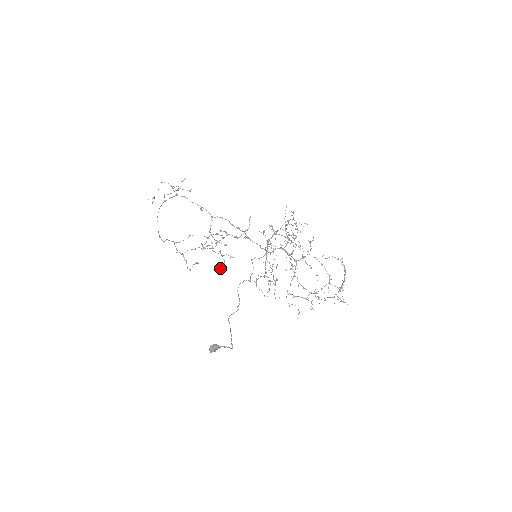
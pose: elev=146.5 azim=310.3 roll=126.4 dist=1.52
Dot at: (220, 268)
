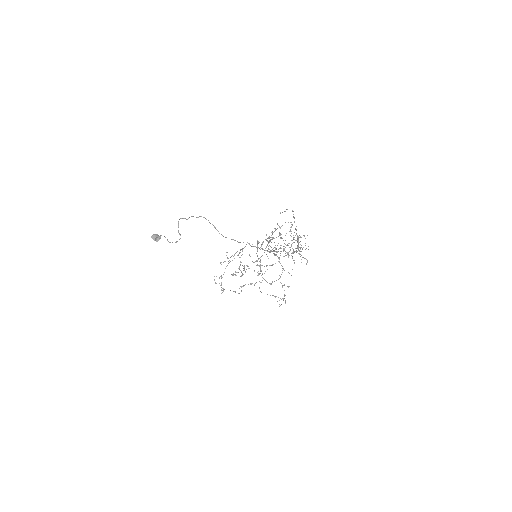
Dot at: (232, 274)
